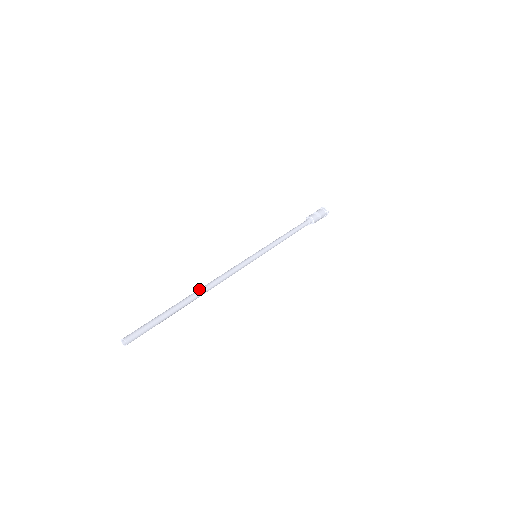
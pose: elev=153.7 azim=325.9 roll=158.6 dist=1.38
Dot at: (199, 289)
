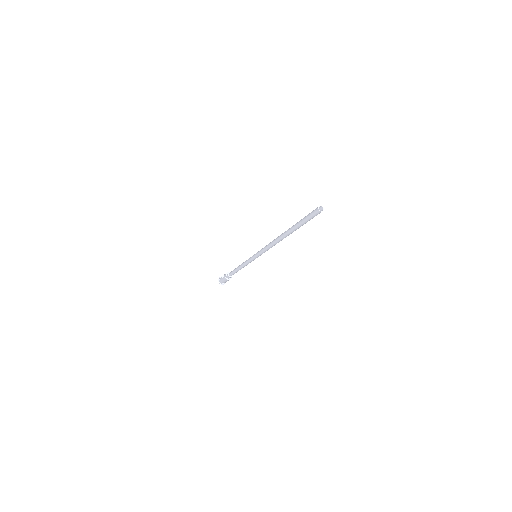
Dot at: (281, 234)
